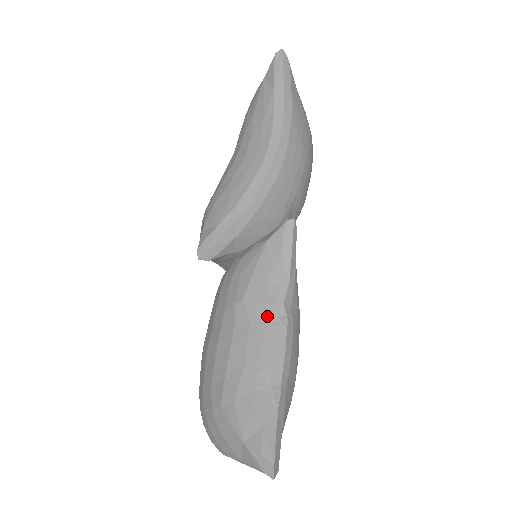
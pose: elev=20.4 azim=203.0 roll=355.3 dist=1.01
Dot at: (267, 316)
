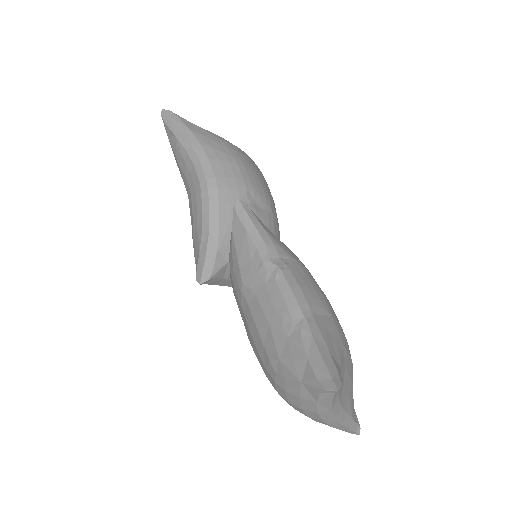
Dot at: (264, 279)
